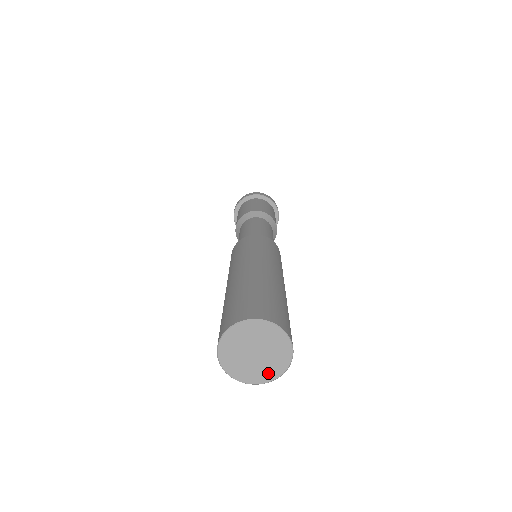
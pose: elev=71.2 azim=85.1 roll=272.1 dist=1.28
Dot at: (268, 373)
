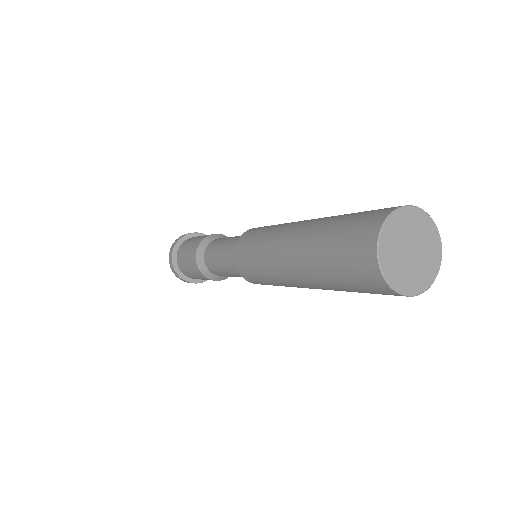
Dot at: (417, 282)
